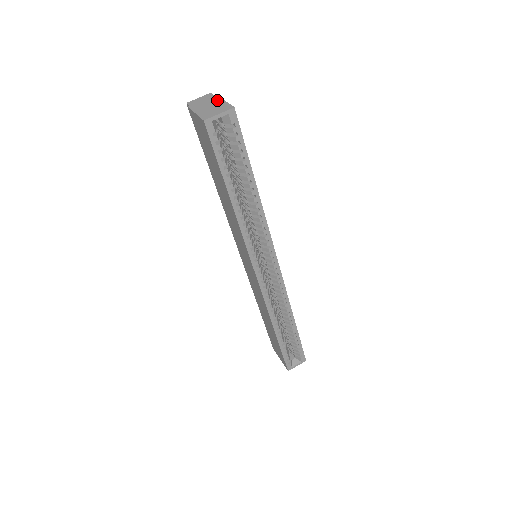
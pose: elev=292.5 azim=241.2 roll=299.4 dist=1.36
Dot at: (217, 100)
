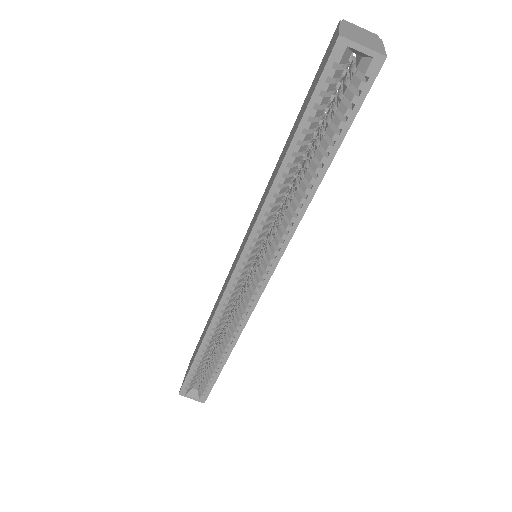
Dot at: (377, 41)
